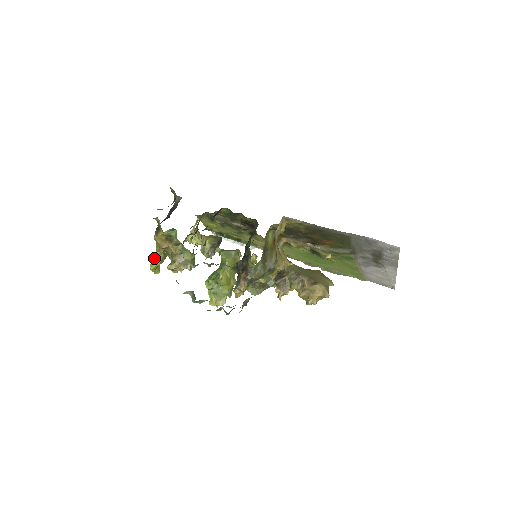
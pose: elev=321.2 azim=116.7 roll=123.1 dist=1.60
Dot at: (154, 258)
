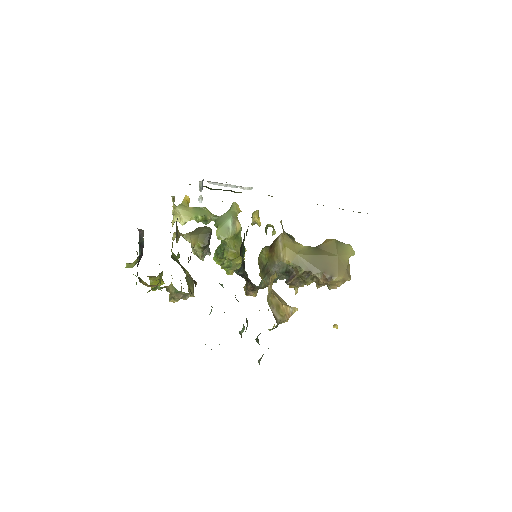
Dot at: (151, 283)
